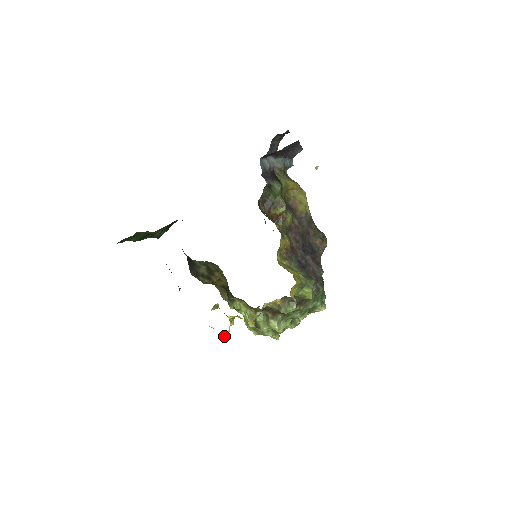
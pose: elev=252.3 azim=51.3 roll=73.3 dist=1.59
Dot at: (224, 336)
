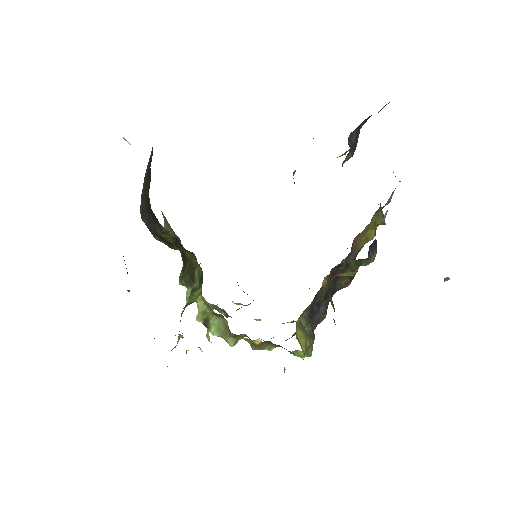
Dot at: occluded
